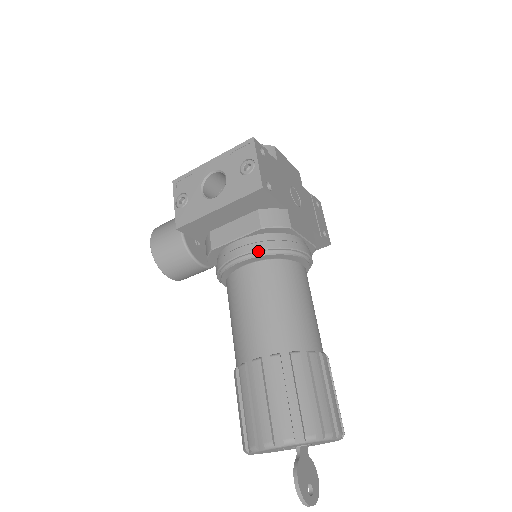
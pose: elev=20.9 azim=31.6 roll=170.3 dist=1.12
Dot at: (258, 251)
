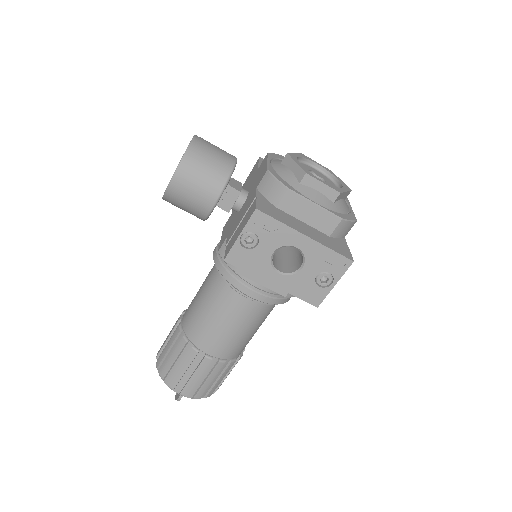
Dot at: (267, 303)
